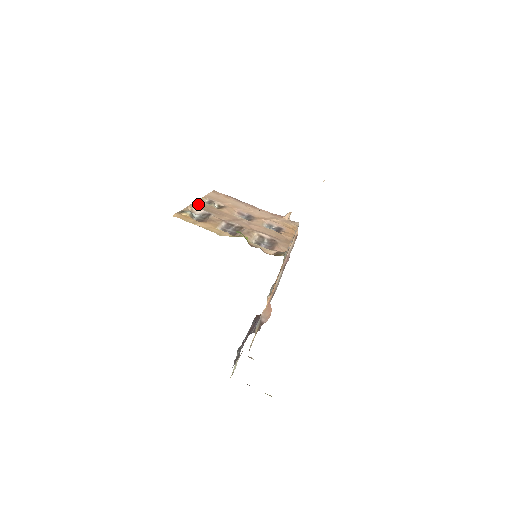
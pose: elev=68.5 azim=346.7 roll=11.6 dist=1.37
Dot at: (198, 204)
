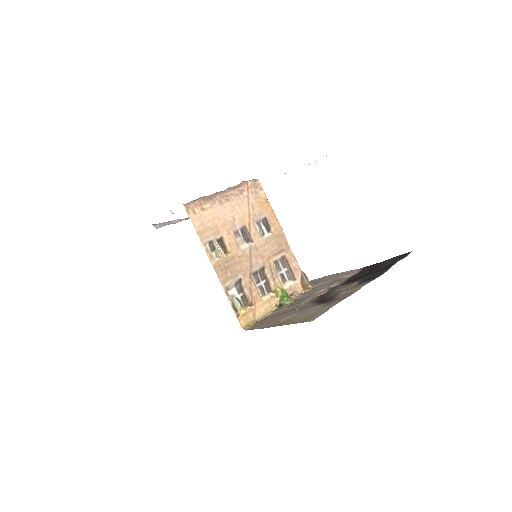
Dot at: (220, 272)
